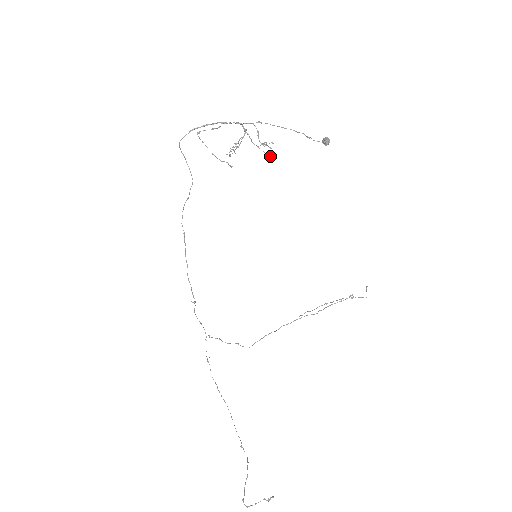
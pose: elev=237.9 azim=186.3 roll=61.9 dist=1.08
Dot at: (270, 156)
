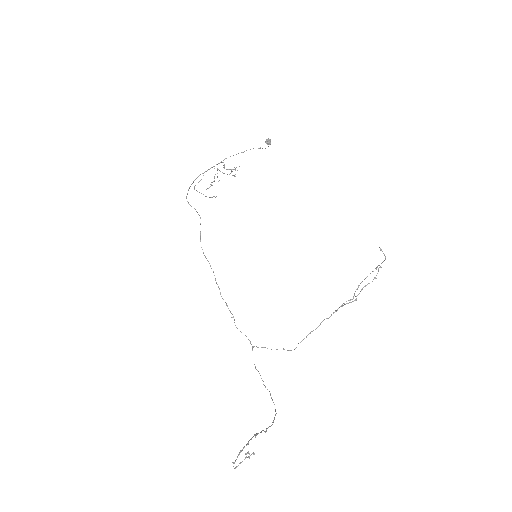
Dot at: occluded
